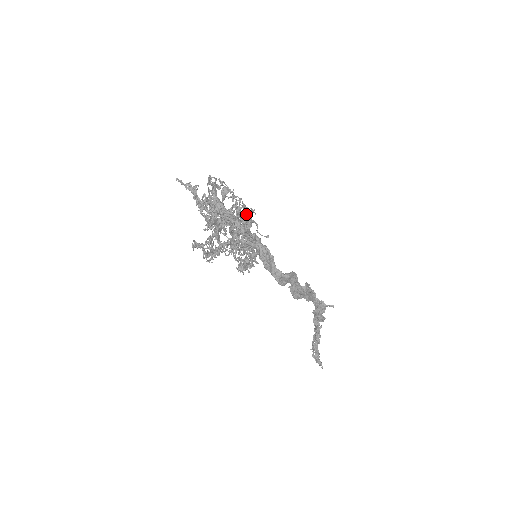
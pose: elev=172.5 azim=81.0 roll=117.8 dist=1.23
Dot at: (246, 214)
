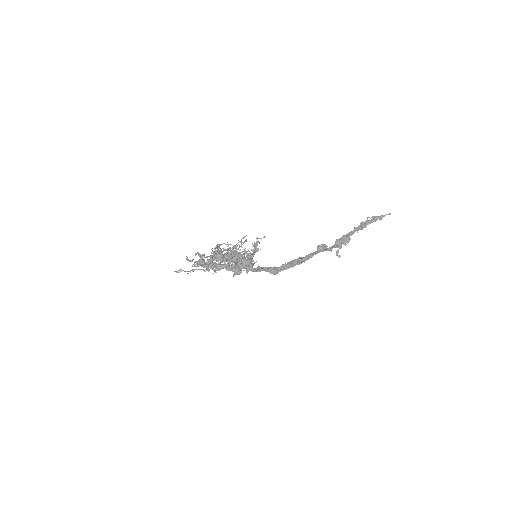
Dot at: occluded
